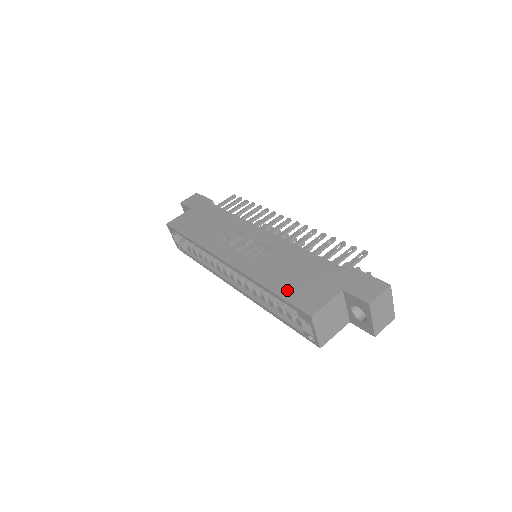
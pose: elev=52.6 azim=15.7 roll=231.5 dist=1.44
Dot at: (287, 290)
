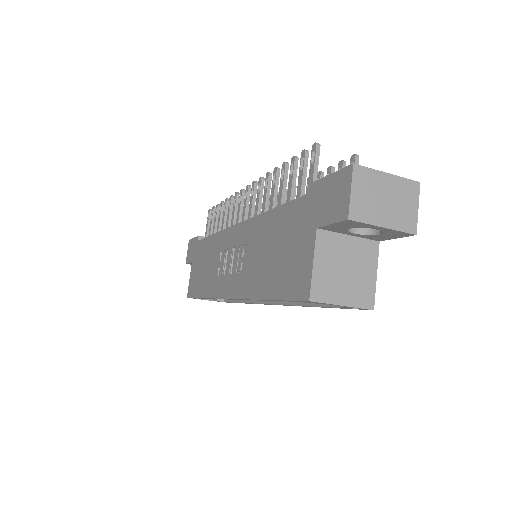
Dot at: (277, 284)
